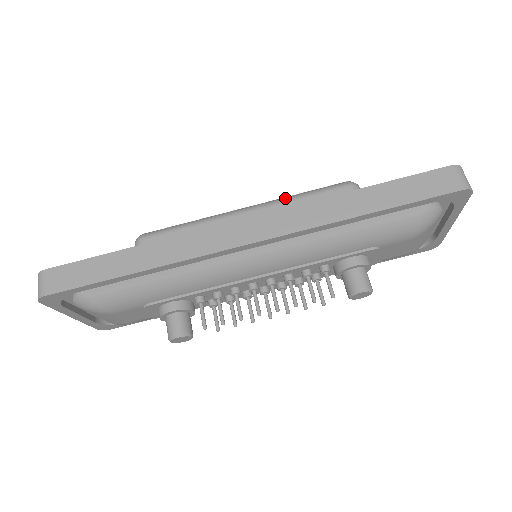
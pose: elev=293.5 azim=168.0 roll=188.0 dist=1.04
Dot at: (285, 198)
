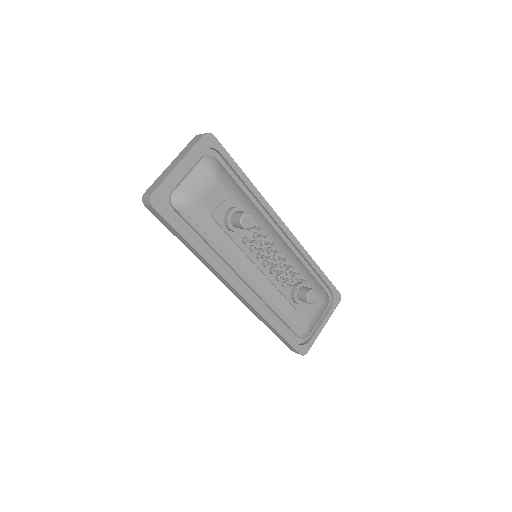
Dot at: occluded
